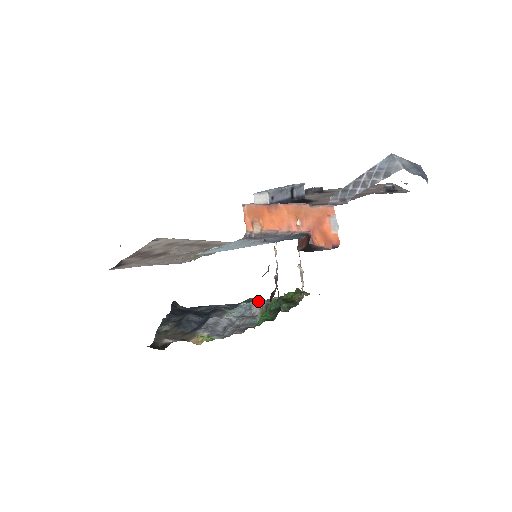
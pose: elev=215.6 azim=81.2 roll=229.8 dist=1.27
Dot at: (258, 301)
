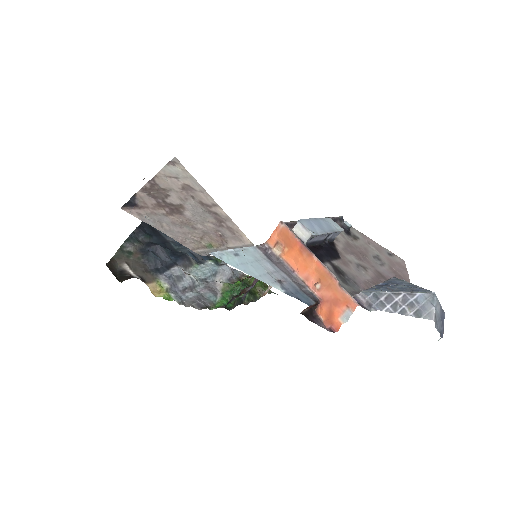
Dot at: (225, 270)
